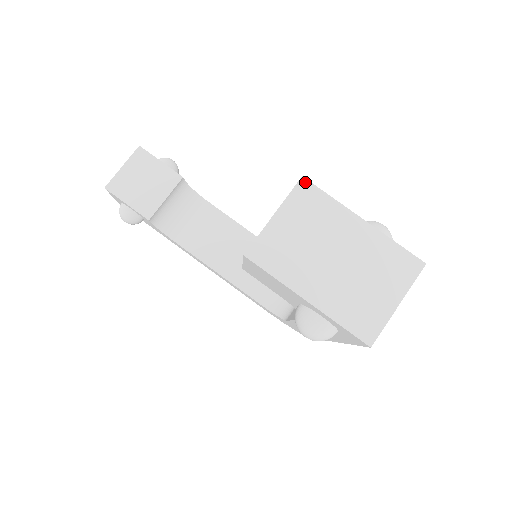
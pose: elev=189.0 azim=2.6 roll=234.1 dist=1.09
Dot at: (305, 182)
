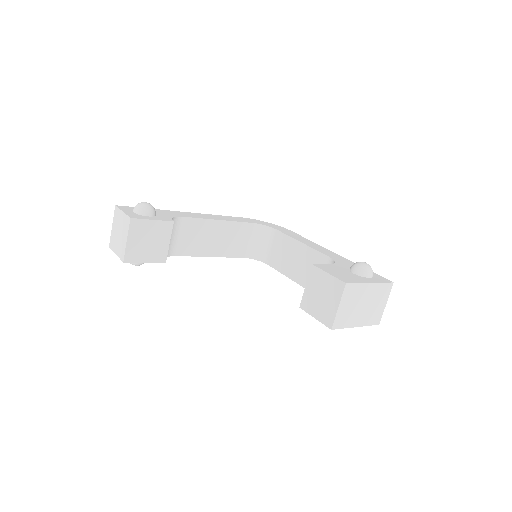
Dot at: (347, 285)
